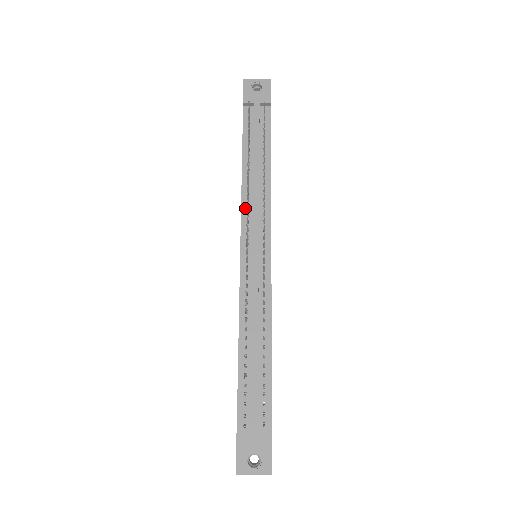
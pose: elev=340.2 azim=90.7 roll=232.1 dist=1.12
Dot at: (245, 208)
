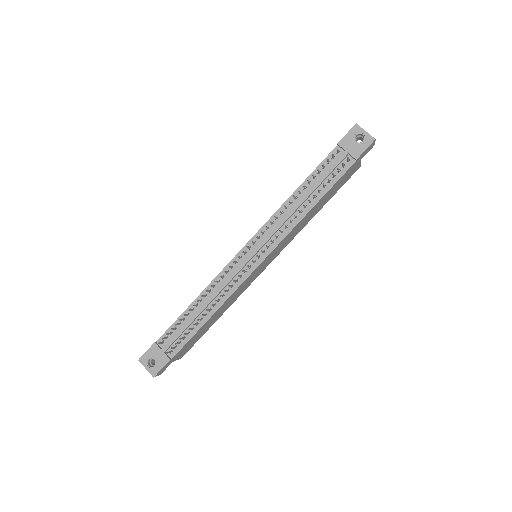
Dot at: occluded
